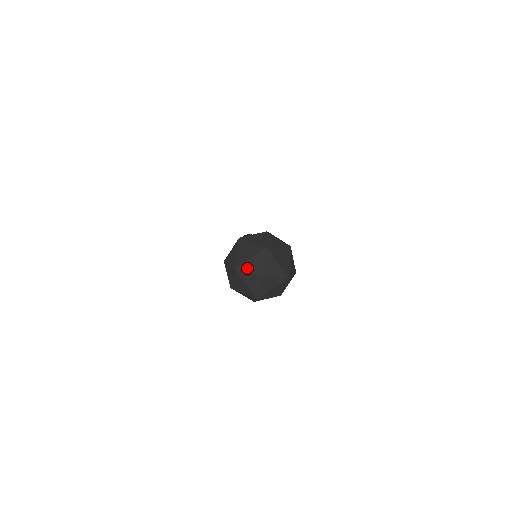
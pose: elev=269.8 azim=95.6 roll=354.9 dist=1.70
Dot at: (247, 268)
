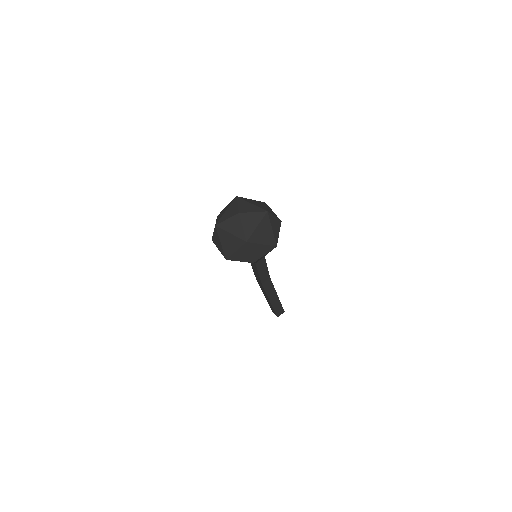
Dot at: (224, 218)
